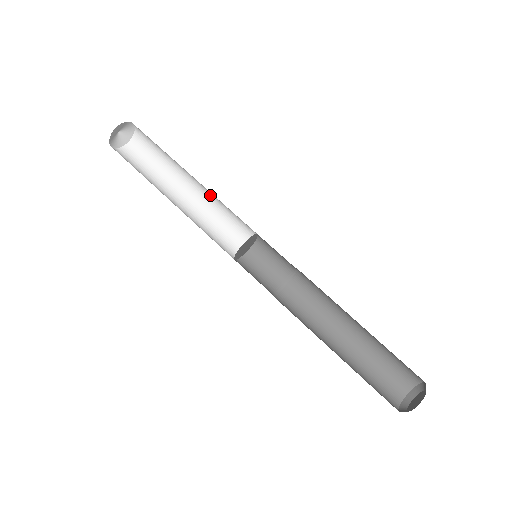
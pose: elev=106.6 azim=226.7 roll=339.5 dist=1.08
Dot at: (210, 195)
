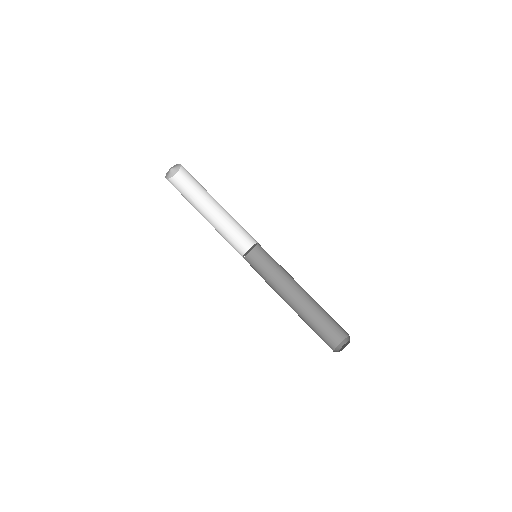
Dot at: occluded
